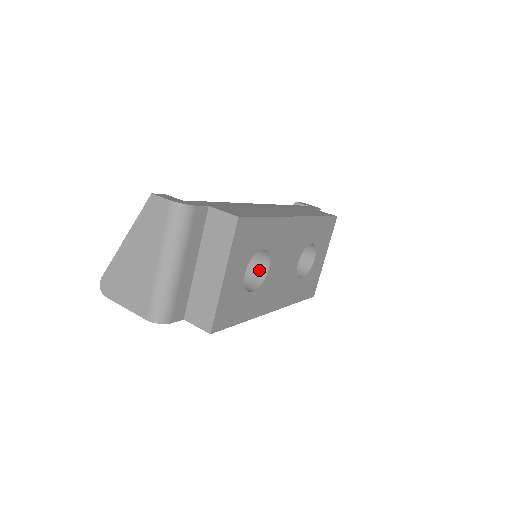
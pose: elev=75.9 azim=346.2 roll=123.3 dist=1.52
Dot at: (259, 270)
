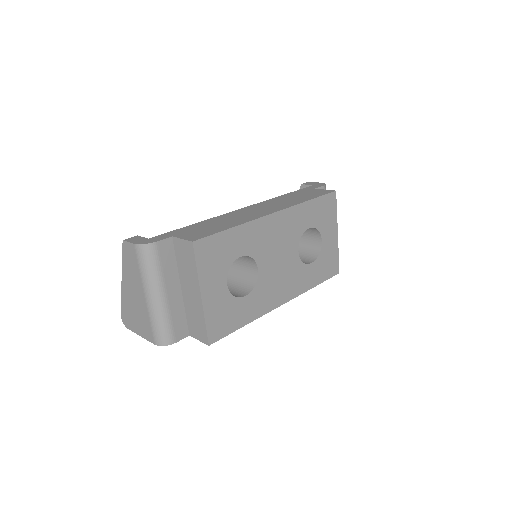
Dot at: (251, 273)
